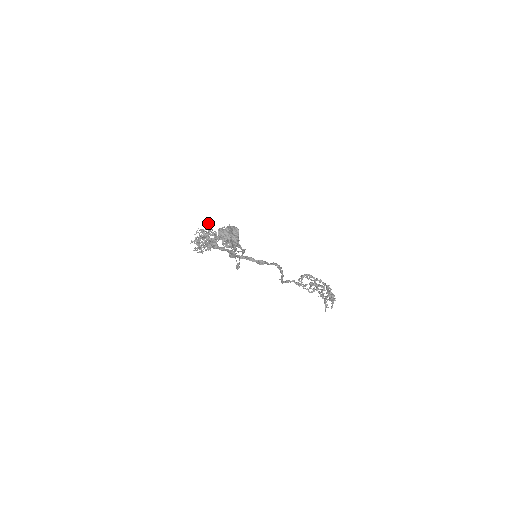
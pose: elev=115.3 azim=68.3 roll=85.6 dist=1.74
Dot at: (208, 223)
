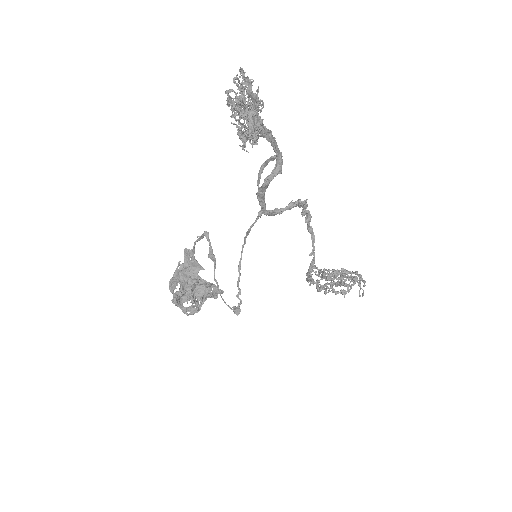
Dot at: (233, 80)
